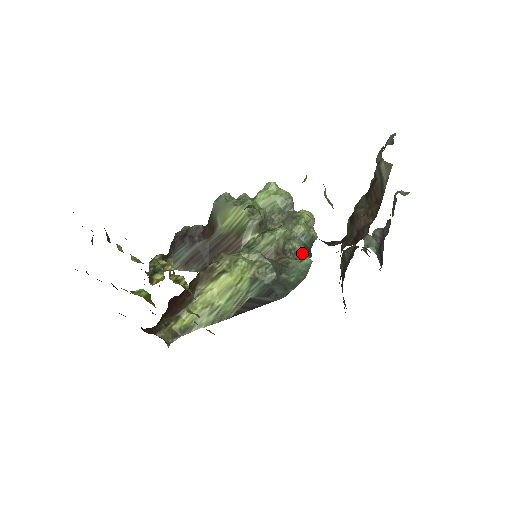
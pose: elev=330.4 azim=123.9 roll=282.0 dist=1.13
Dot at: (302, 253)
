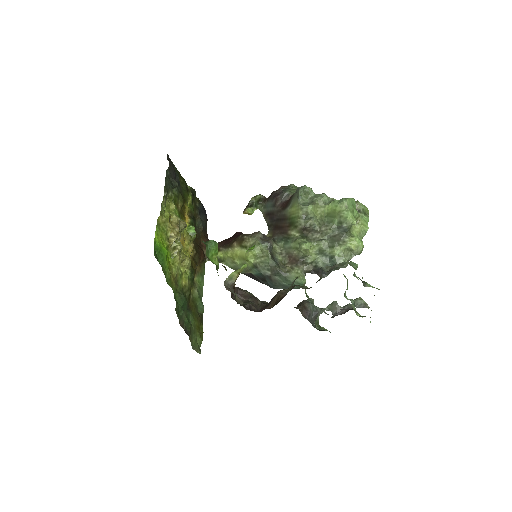
Dot at: (319, 270)
